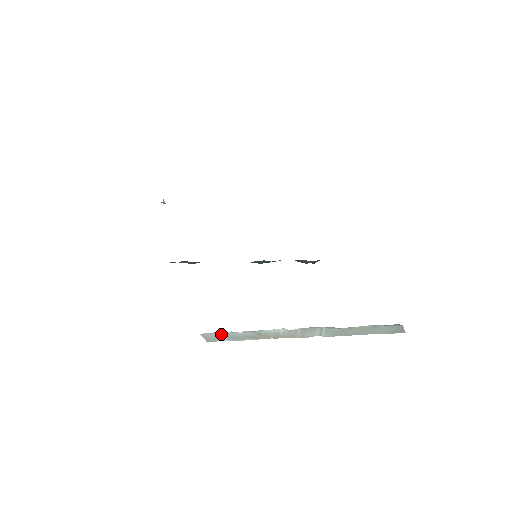
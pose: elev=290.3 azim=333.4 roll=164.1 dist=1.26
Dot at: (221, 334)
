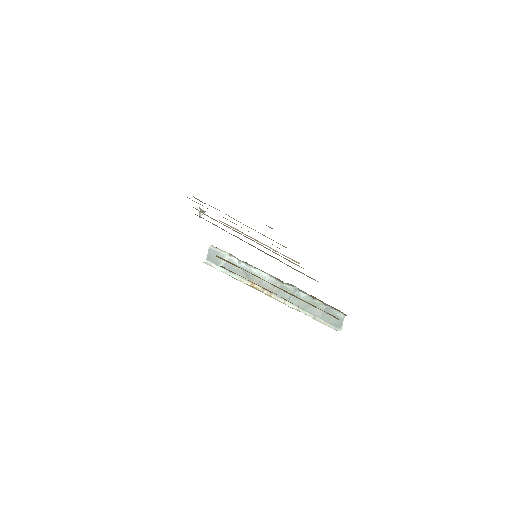
Dot at: (223, 258)
